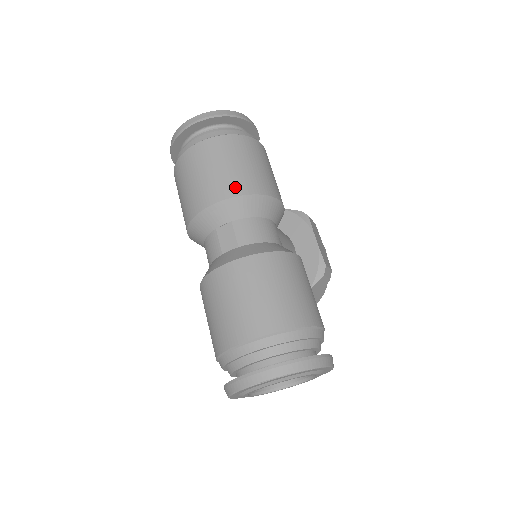
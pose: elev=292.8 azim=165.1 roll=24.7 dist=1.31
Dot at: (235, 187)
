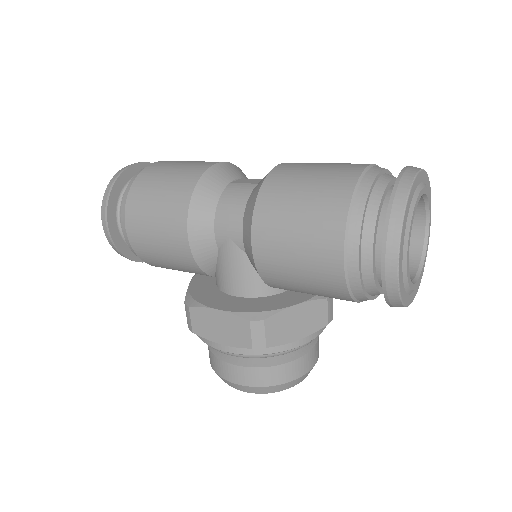
Dot at: occluded
